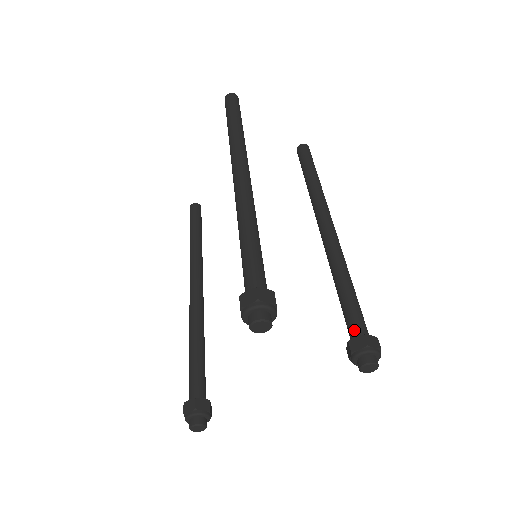
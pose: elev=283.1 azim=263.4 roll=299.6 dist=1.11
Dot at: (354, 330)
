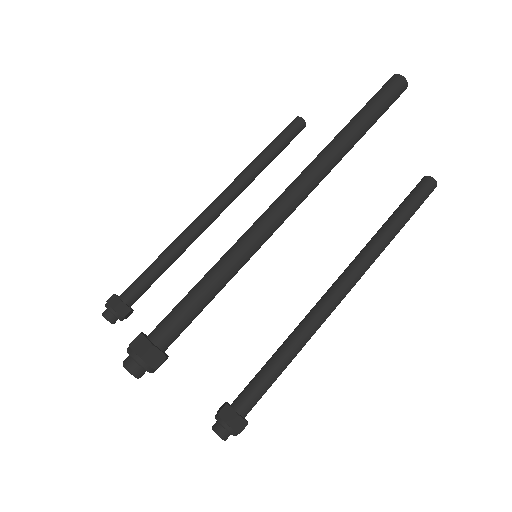
Dot at: (241, 400)
